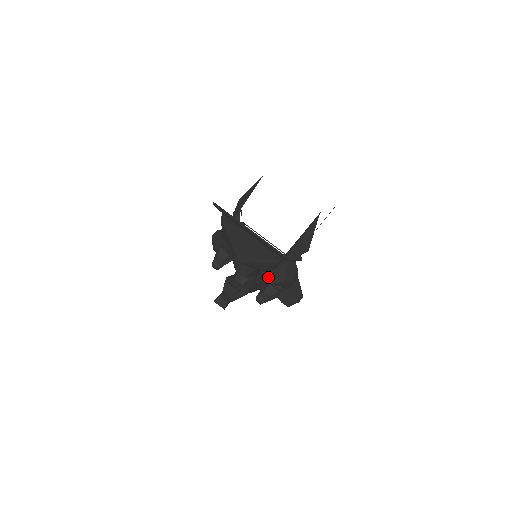
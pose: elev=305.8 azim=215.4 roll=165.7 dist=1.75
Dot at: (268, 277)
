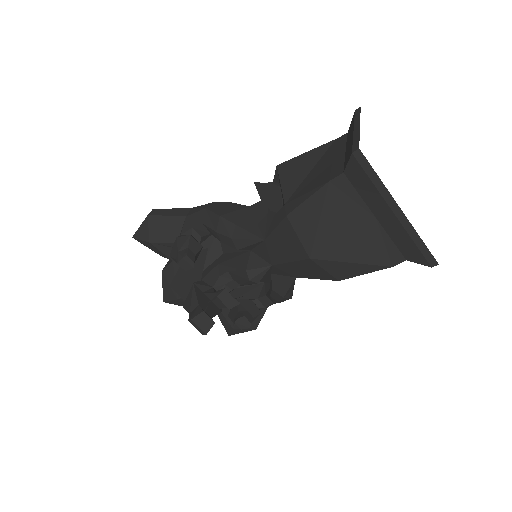
Dot at: (290, 289)
